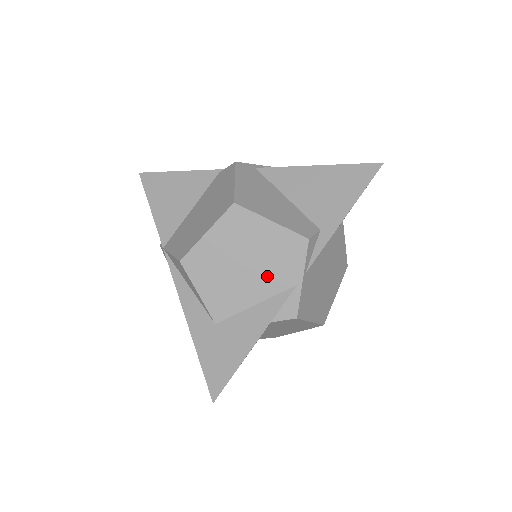
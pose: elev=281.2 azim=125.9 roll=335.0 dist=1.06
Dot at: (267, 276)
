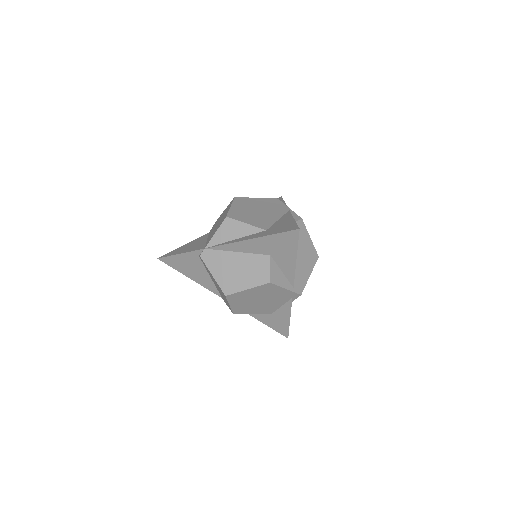
Dot at: (273, 211)
